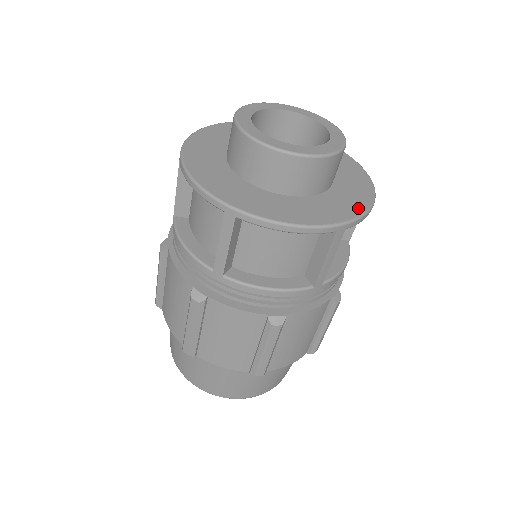
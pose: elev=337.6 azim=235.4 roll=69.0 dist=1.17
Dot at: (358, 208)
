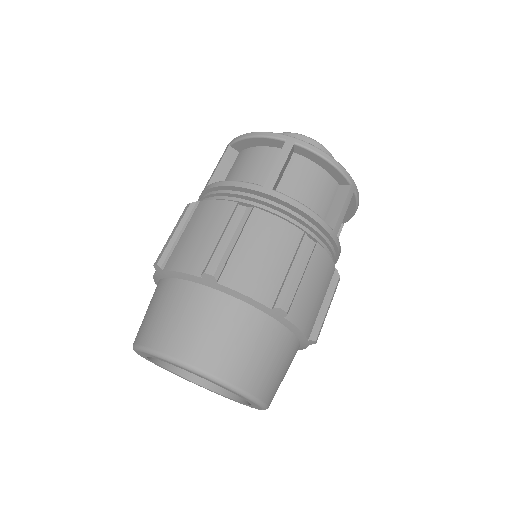
Dot at: occluded
